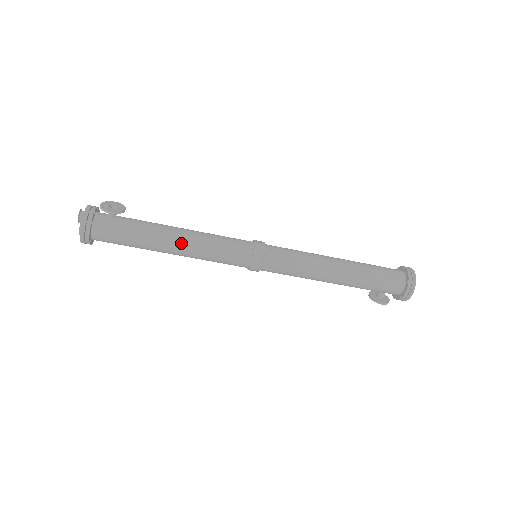
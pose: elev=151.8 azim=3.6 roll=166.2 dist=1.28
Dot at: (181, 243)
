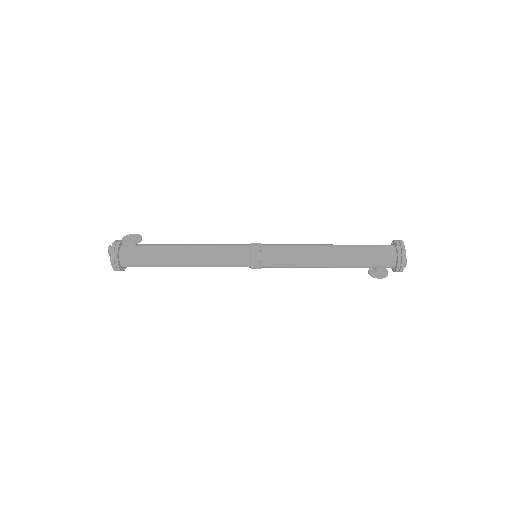
Dot at: (189, 258)
